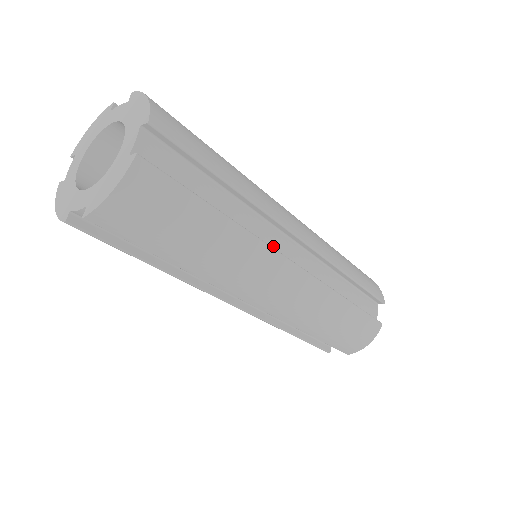
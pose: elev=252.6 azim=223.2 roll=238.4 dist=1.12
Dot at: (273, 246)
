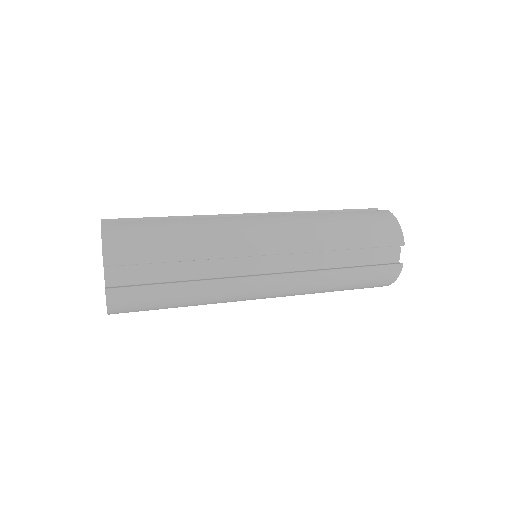
Dot at: (245, 270)
